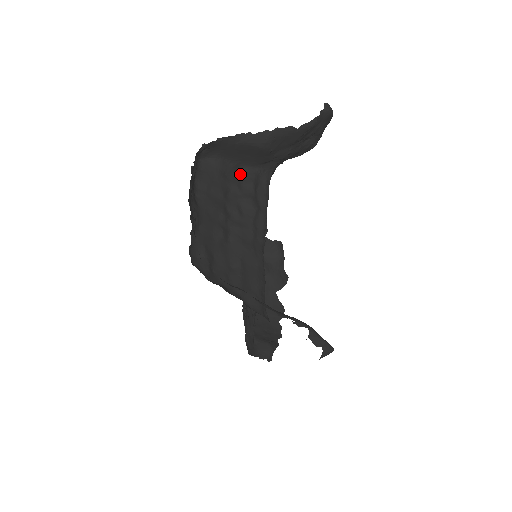
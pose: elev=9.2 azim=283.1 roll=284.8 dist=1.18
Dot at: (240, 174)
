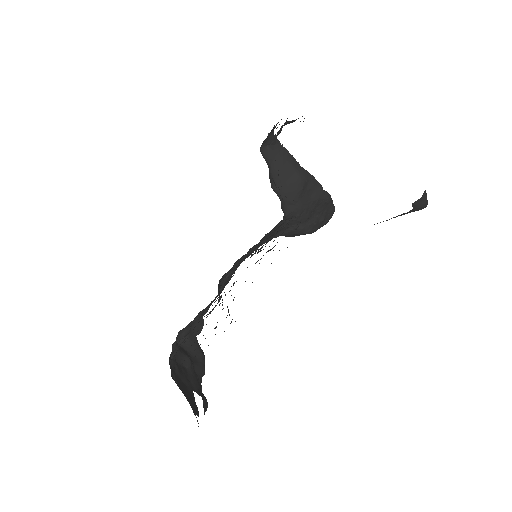
Dot at: occluded
